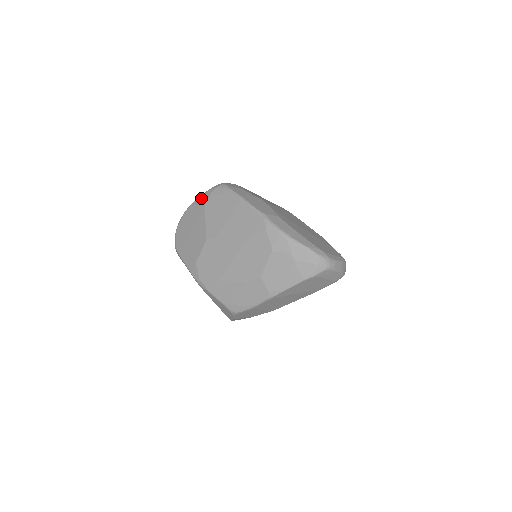
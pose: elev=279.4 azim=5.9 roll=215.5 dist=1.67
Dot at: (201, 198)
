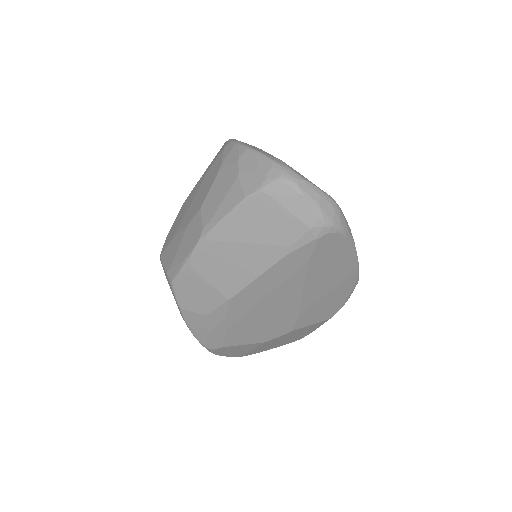
Dot at: occluded
